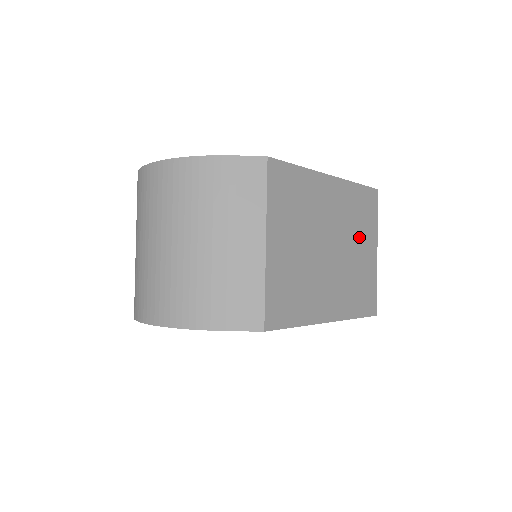
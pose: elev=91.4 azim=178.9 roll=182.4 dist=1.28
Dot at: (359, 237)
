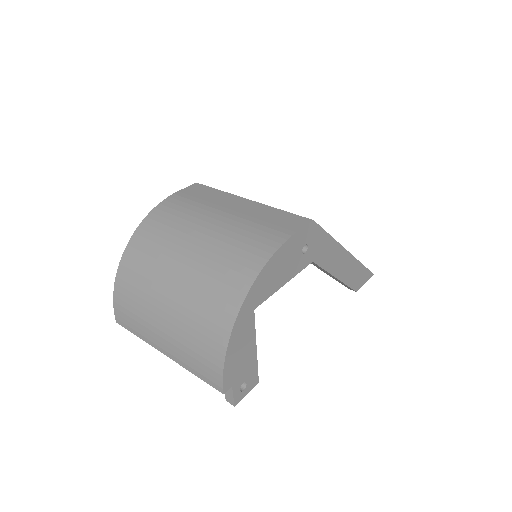
Dot at: occluded
